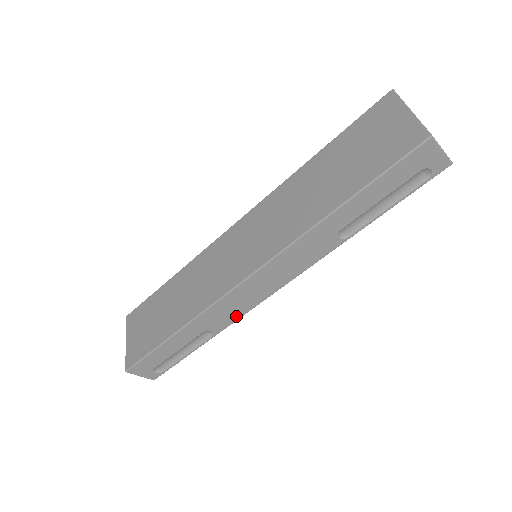
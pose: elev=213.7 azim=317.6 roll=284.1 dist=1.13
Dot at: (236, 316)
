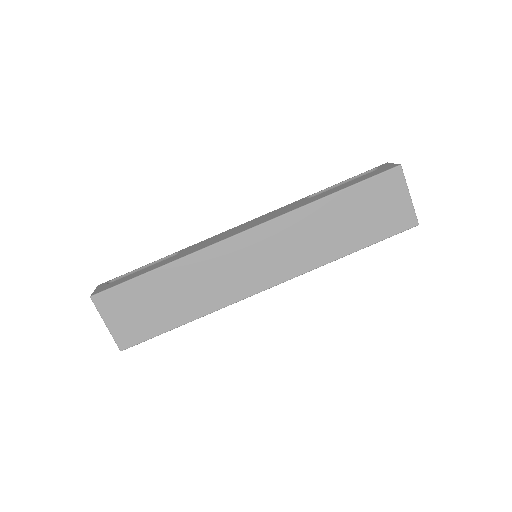
Dot at: occluded
